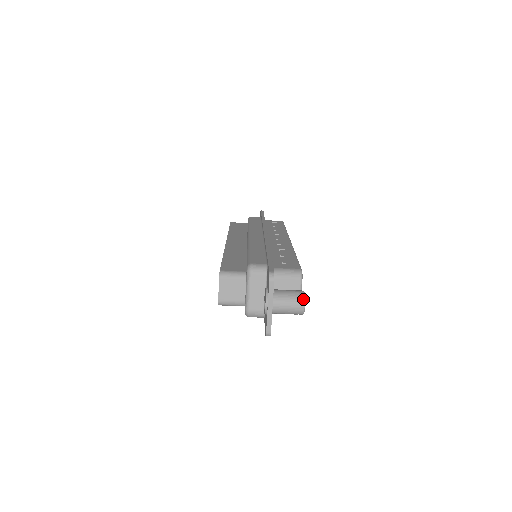
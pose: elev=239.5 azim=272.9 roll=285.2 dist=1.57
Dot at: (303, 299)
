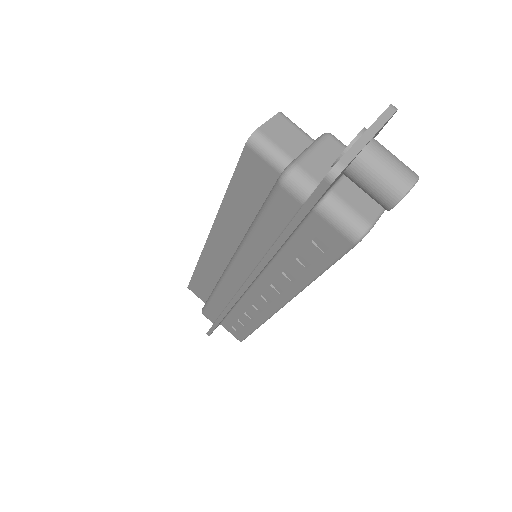
Dot at: occluded
